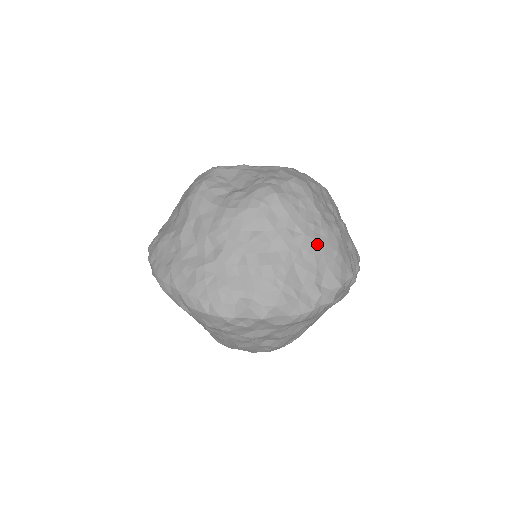
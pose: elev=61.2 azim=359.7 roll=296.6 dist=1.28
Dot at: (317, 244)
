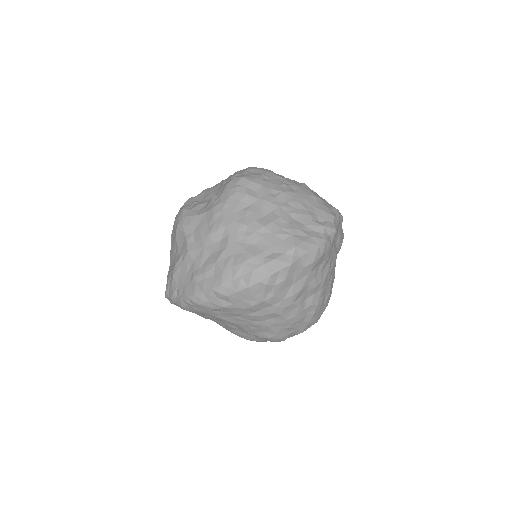
Dot at: (296, 195)
